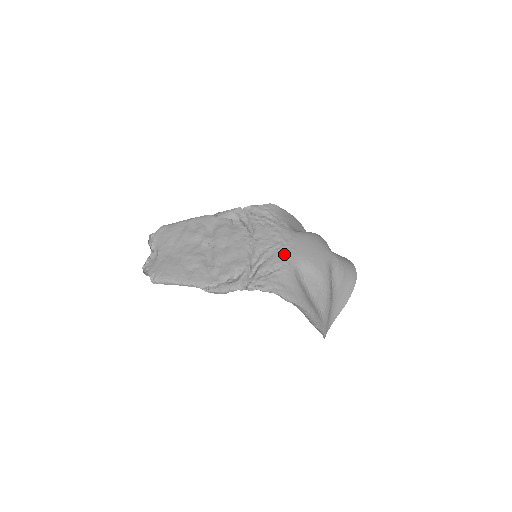
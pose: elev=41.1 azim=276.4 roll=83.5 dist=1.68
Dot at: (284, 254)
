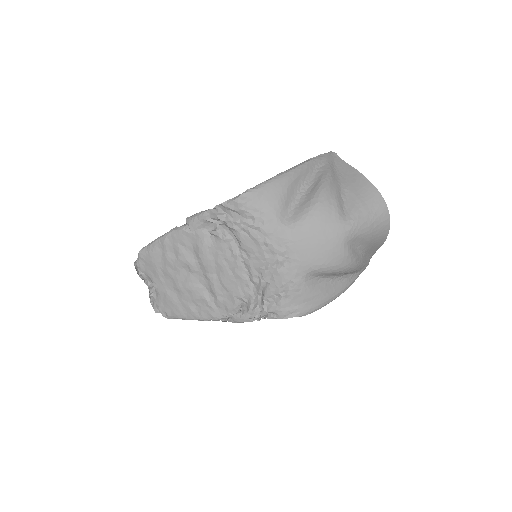
Dot at: (286, 271)
